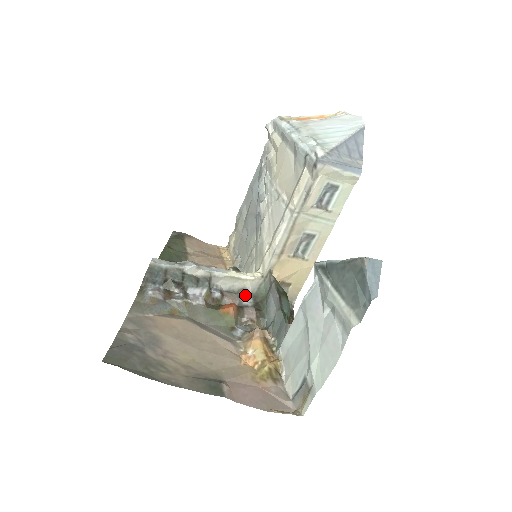
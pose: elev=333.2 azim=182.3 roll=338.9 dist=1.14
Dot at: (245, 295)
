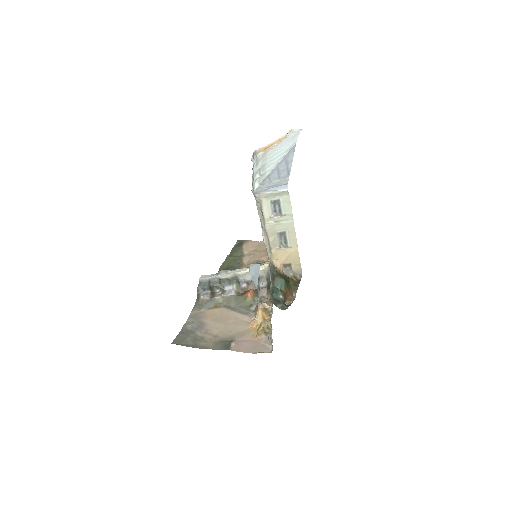
Dot at: (261, 281)
